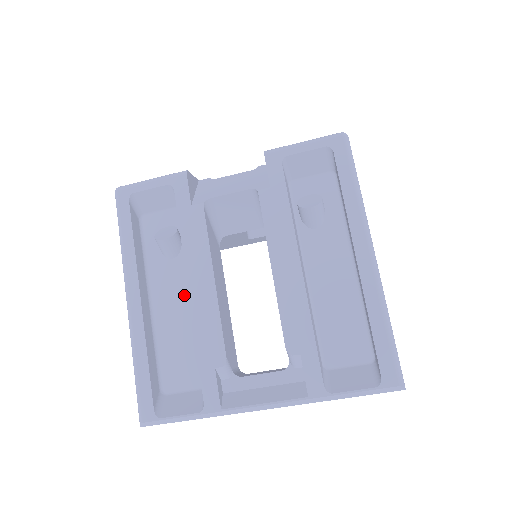
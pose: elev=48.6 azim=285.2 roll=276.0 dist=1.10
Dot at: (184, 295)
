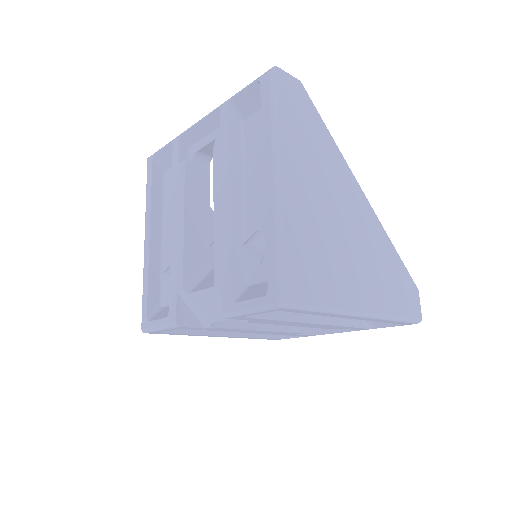
Dot at: occluded
